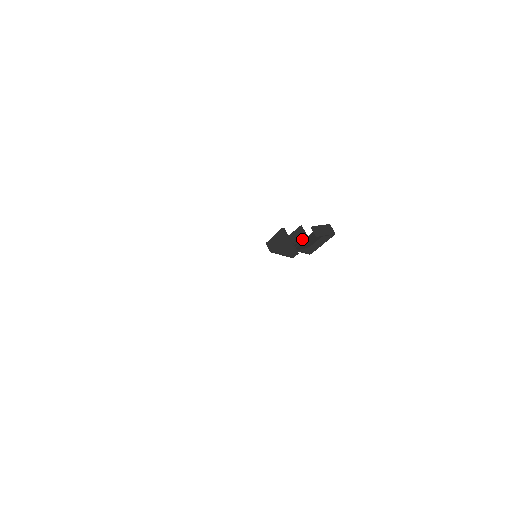
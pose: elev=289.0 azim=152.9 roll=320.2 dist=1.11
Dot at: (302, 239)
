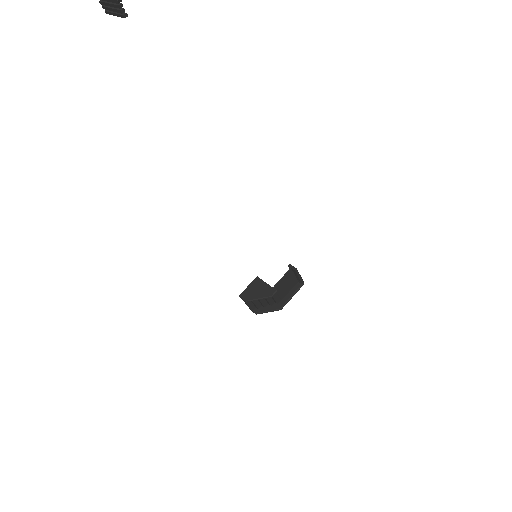
Dot at: occluded
